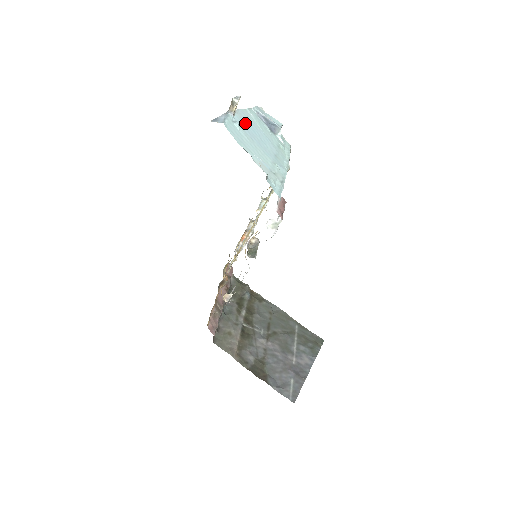
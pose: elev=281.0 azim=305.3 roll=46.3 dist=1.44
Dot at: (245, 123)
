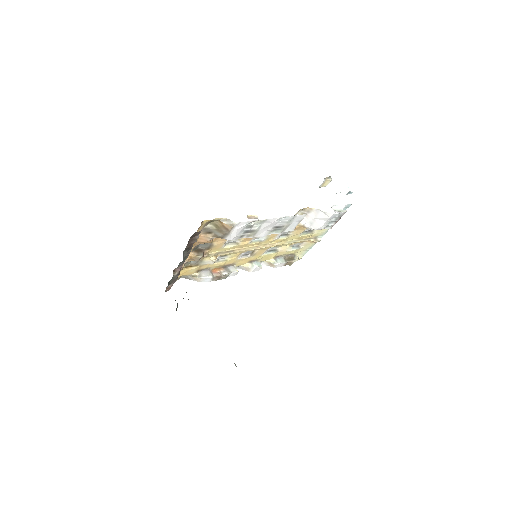
Dot at: occluded
